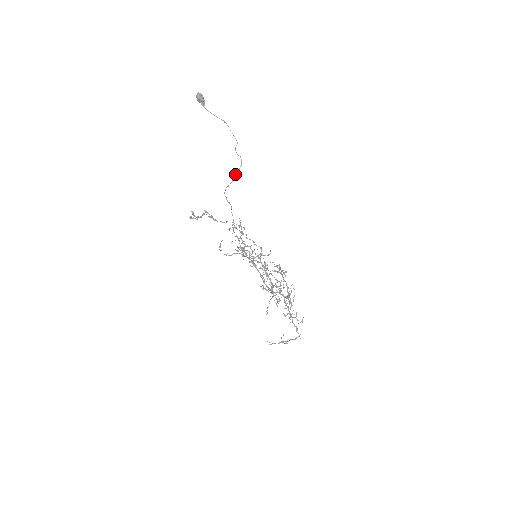
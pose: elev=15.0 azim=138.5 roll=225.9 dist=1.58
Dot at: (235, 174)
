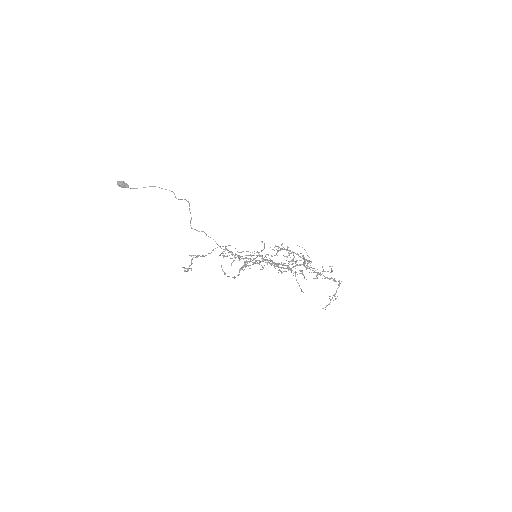
Dot at: occluded
